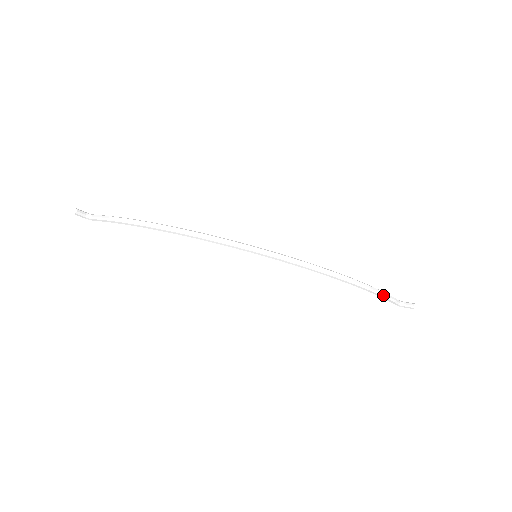
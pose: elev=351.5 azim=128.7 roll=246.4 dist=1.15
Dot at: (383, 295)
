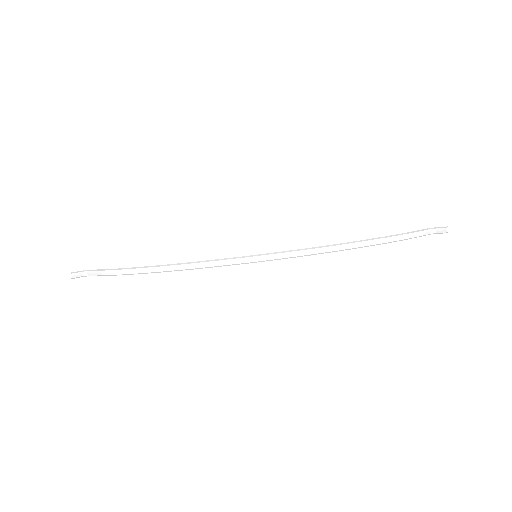
Dot at: (407, 237)
